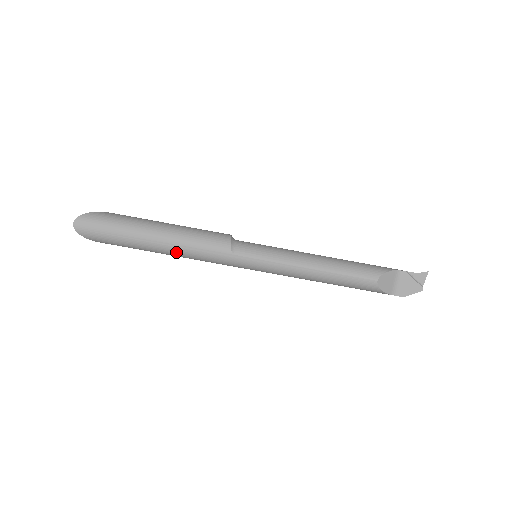
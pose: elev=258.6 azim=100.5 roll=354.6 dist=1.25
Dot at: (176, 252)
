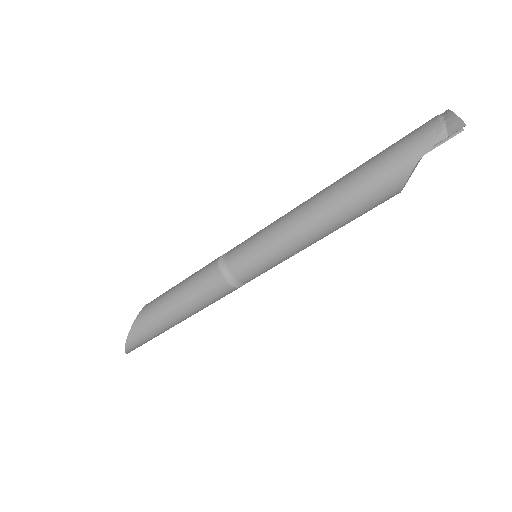
Dot at: occluded
